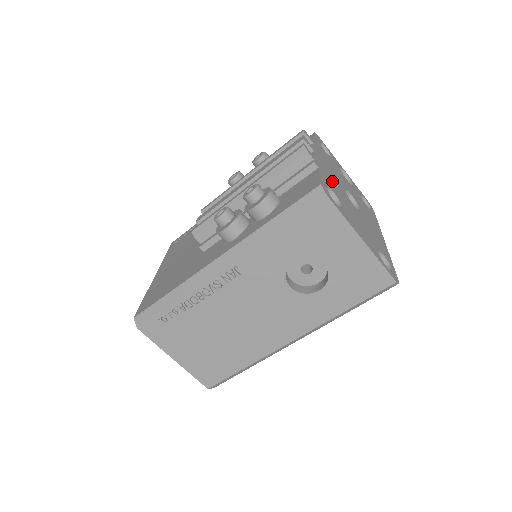
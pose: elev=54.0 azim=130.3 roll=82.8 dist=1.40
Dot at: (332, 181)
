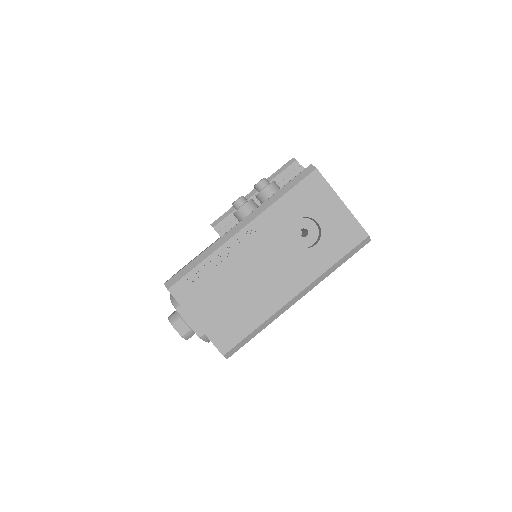
Dot at: occluded
